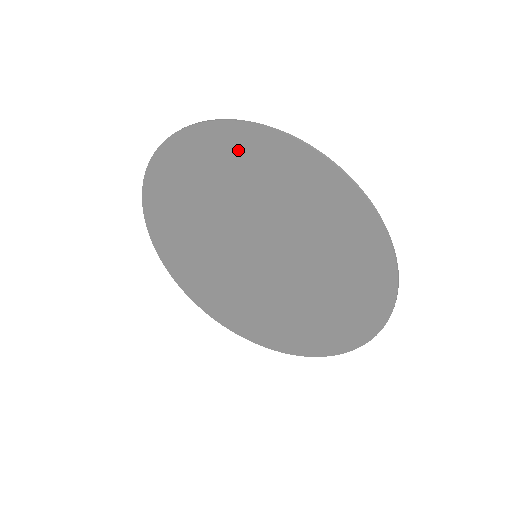
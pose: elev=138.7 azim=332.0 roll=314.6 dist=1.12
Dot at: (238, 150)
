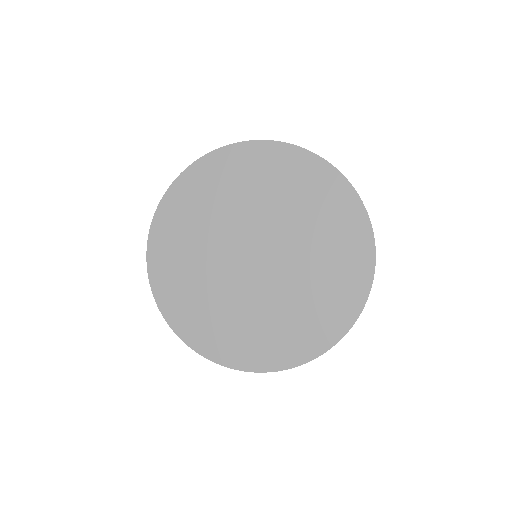
Dot at: (302, 171)
